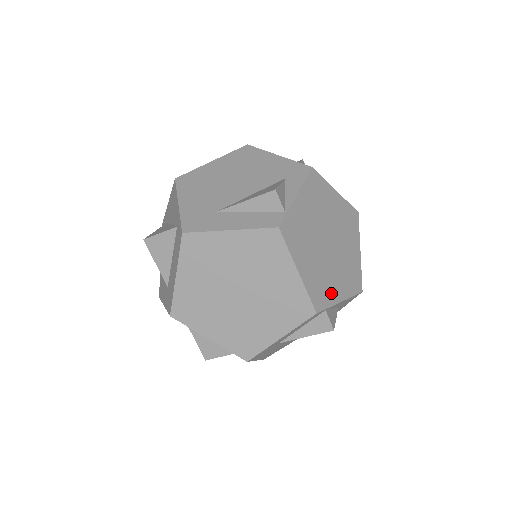
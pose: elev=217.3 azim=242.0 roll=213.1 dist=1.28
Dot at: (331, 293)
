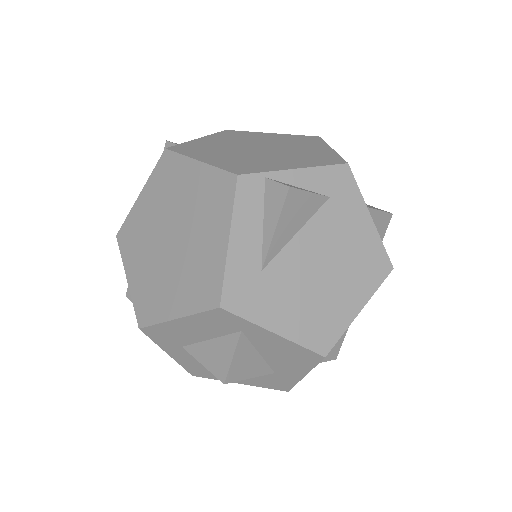
Dot at: (270, 166)
